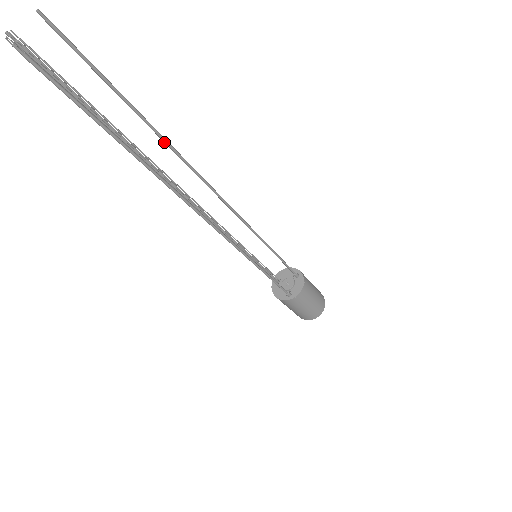
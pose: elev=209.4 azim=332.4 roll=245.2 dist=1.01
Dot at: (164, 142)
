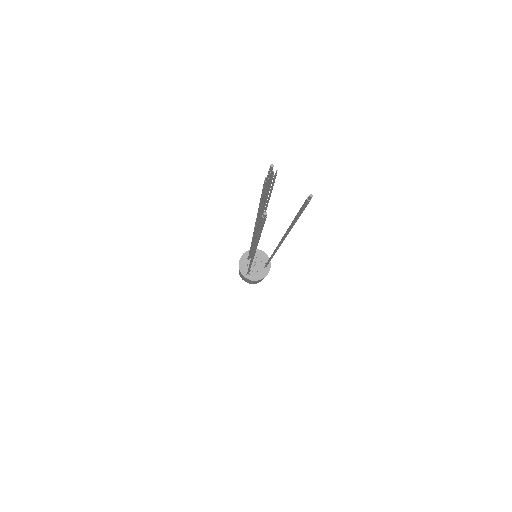
Dot at: (285, 234)
